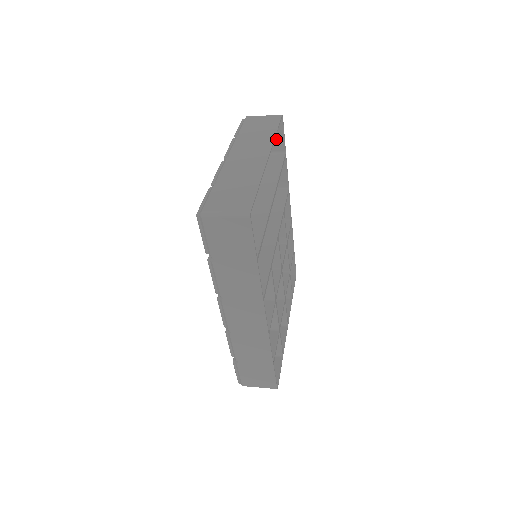
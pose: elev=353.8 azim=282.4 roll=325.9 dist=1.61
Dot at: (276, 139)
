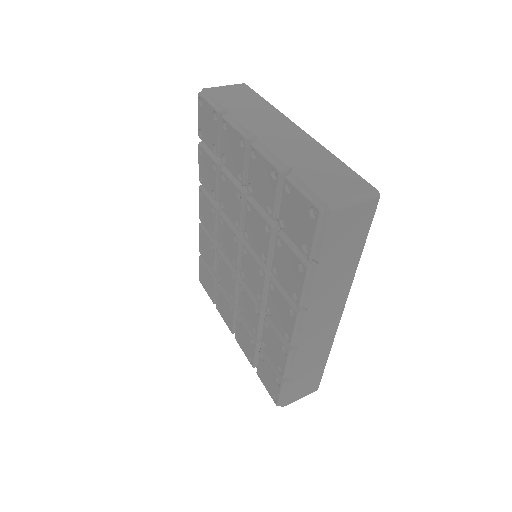
Dot at: occluded
